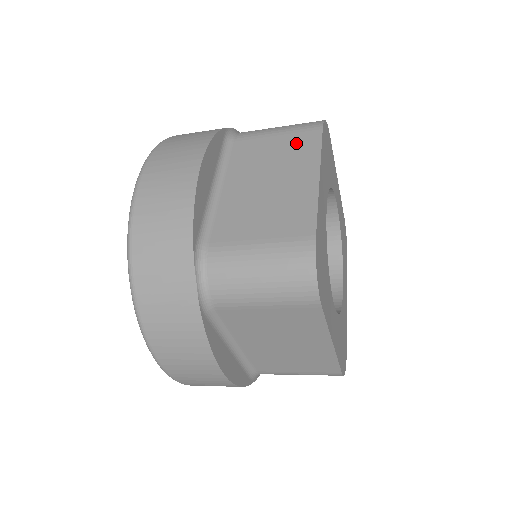
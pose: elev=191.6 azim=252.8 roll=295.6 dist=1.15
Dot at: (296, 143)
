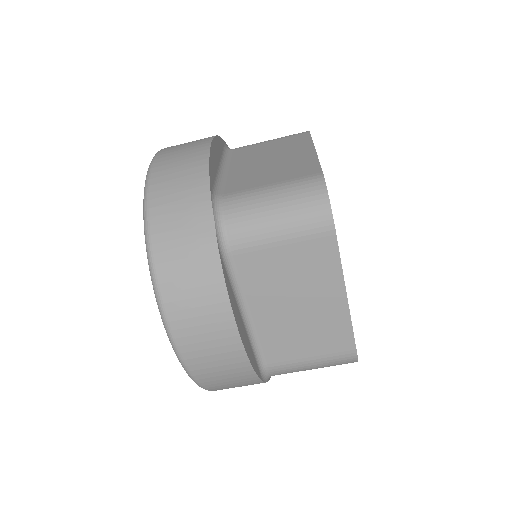
Dot at: (289, 141)
